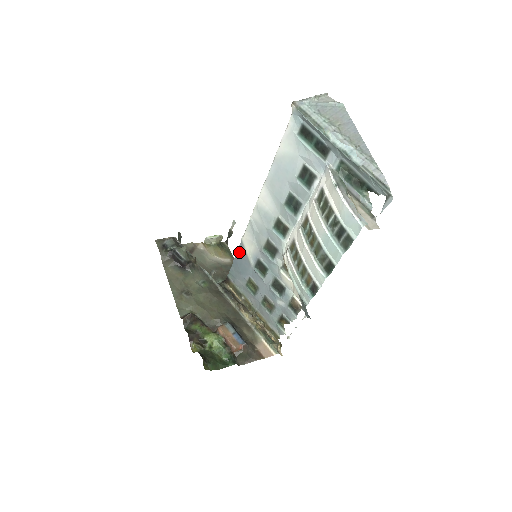
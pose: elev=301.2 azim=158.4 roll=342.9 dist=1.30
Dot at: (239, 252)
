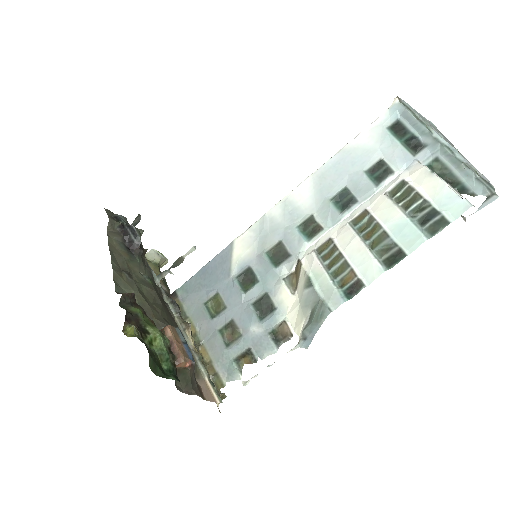
Dot at: (219, 257)
